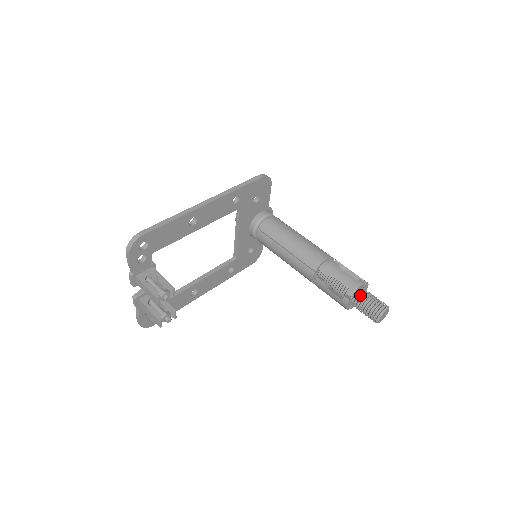
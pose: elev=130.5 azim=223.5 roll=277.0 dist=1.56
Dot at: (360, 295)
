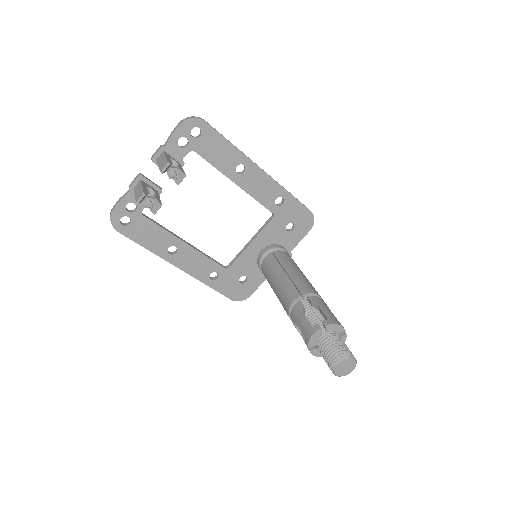
Dot at: (334, 334)
